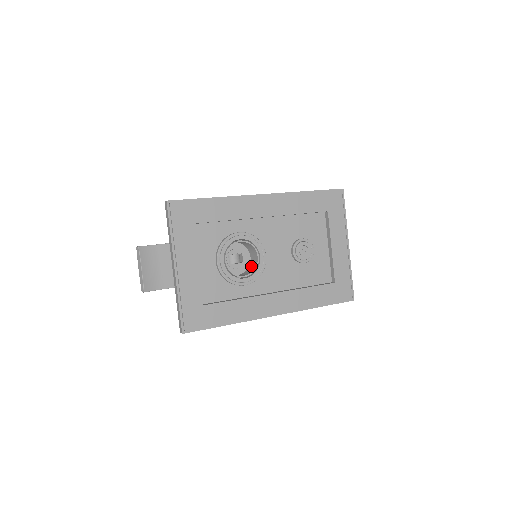
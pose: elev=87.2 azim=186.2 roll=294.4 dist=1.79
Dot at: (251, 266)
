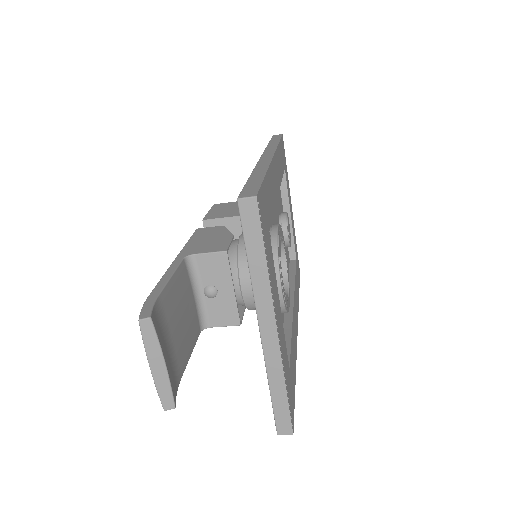
Dot at: occluded
